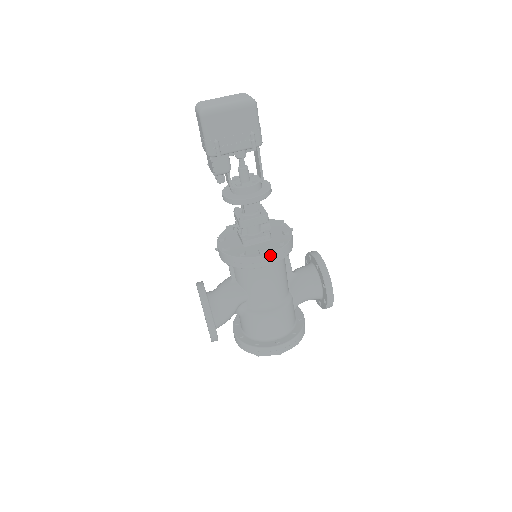
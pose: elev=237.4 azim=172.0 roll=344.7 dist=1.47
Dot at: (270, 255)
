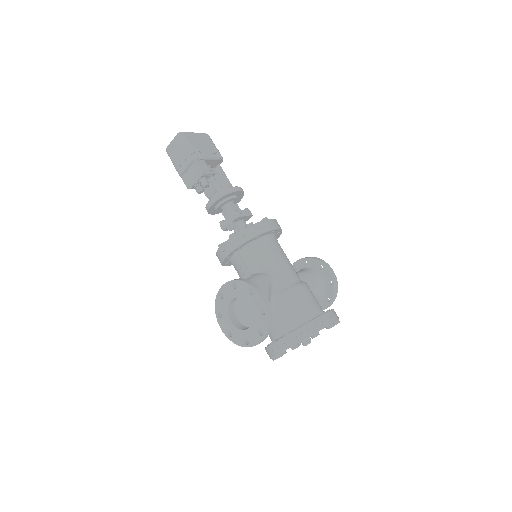
Dot at: (272, 220)
